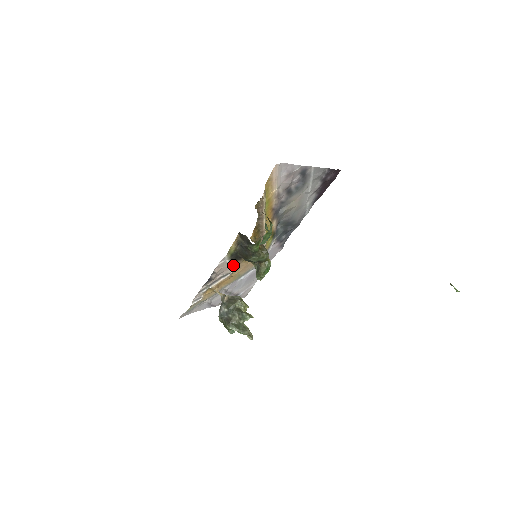
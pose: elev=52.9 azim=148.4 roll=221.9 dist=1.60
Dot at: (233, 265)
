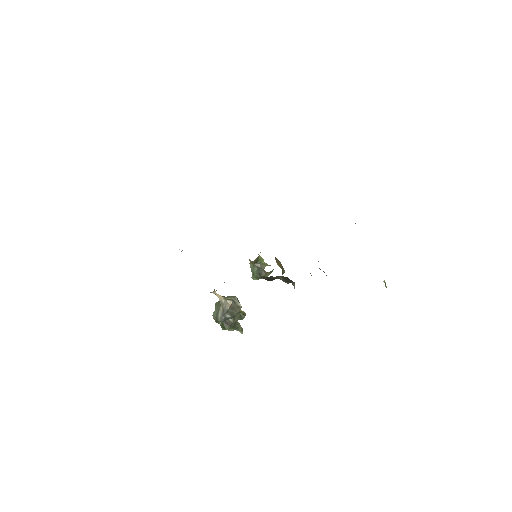
Dot at: occluded
